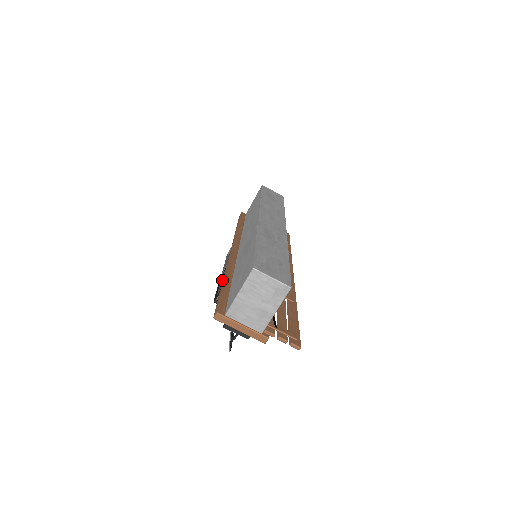
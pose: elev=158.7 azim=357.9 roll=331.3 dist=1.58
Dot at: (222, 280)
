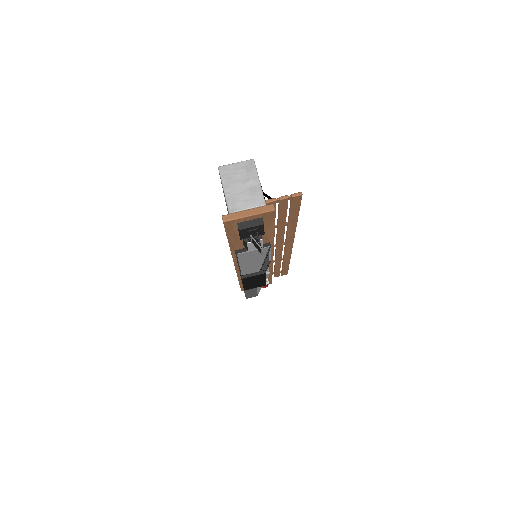
Dot at: occluded
